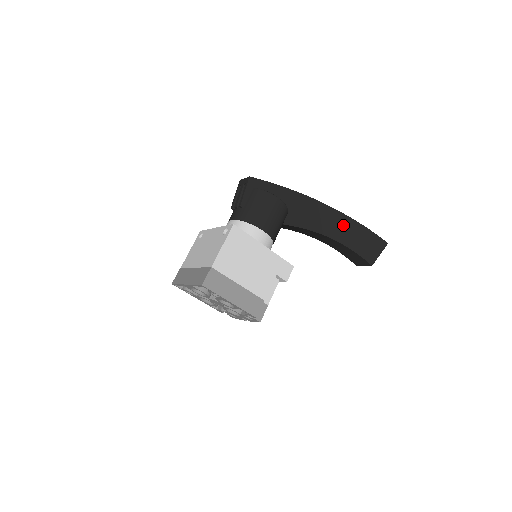
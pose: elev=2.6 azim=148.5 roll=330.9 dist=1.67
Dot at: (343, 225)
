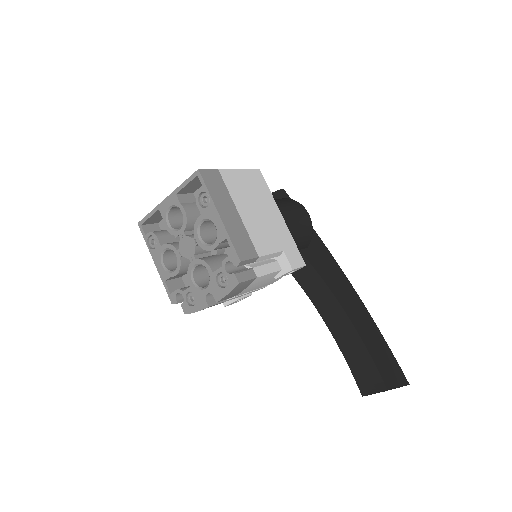
Dot at: (362, 315)
